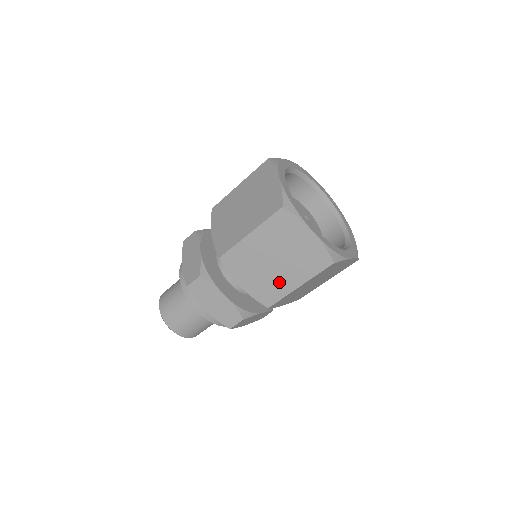
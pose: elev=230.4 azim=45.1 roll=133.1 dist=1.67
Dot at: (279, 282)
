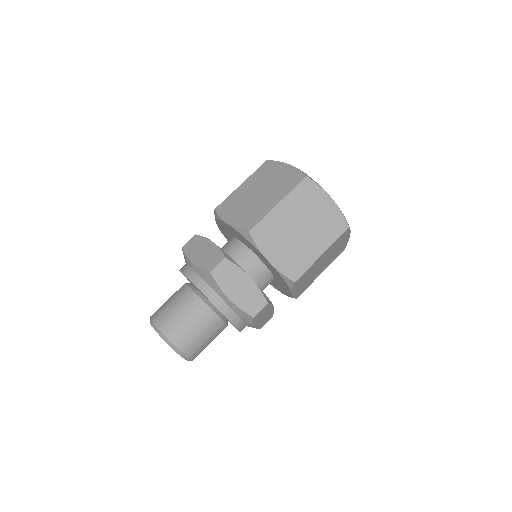
Dot at: (304, 252)
